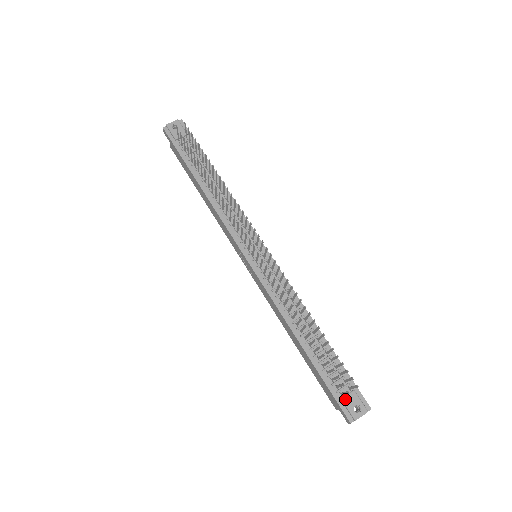
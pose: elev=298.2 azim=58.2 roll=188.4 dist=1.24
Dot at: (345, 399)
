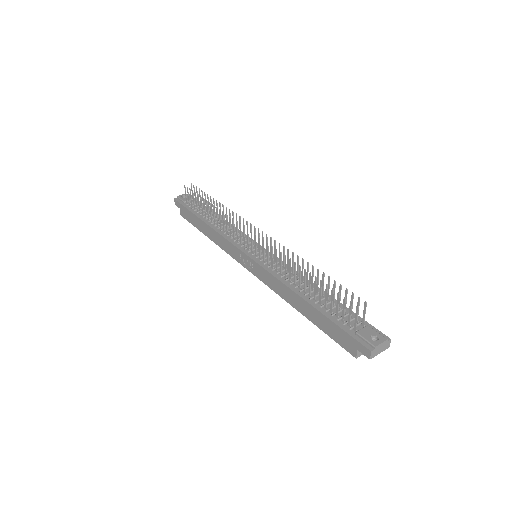
Dot at: (360, 332)
